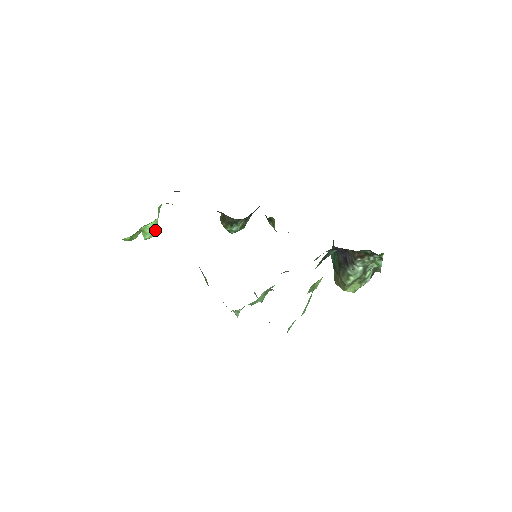
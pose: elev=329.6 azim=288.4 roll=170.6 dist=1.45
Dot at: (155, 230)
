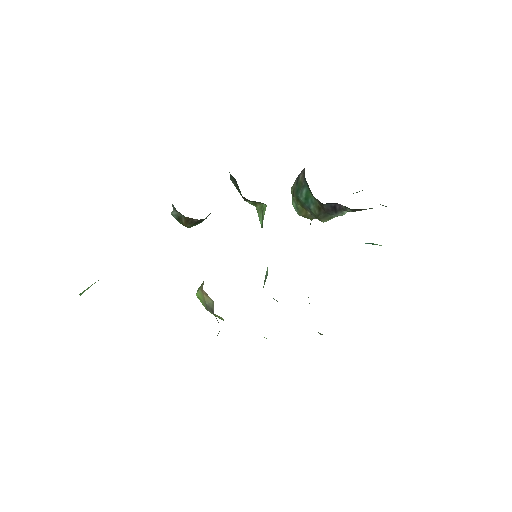
Dot at: occluded
